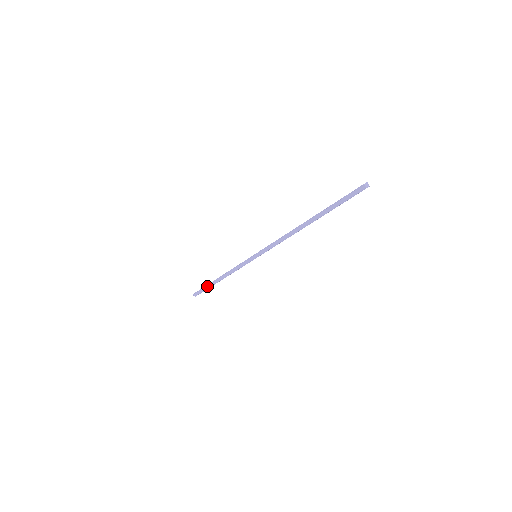
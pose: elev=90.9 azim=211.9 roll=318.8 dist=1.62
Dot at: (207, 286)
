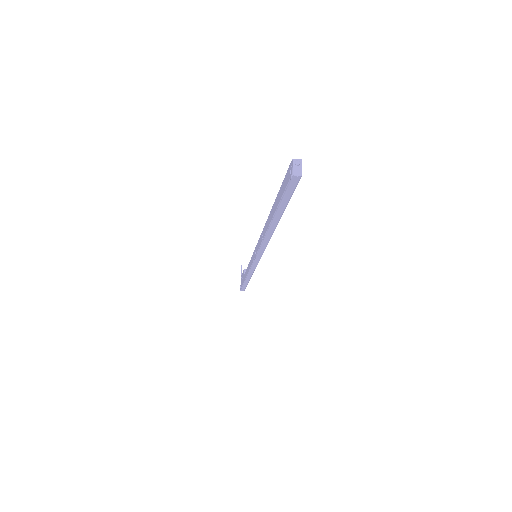
Dot at: (244, 286)
